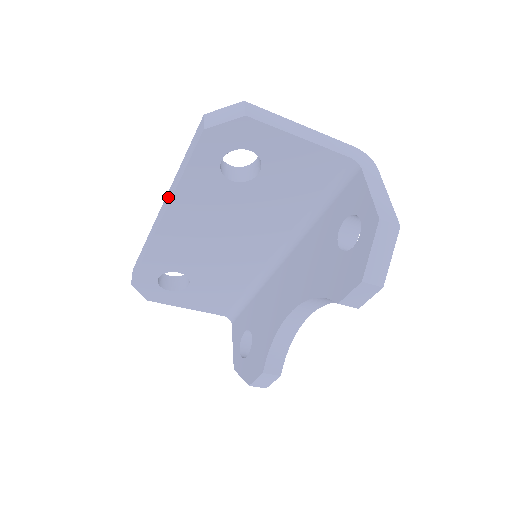
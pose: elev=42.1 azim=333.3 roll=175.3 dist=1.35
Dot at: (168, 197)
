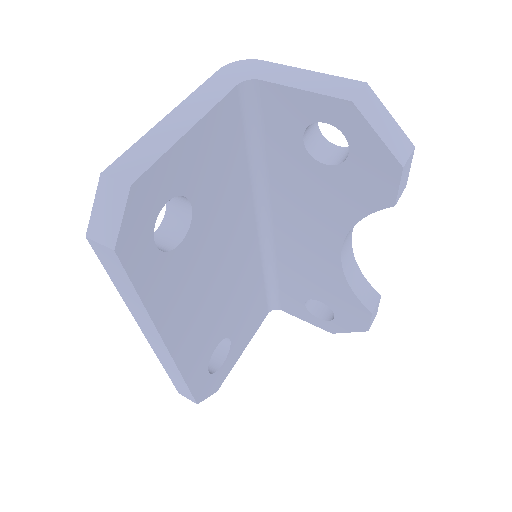
Dot at: (146, 328)
